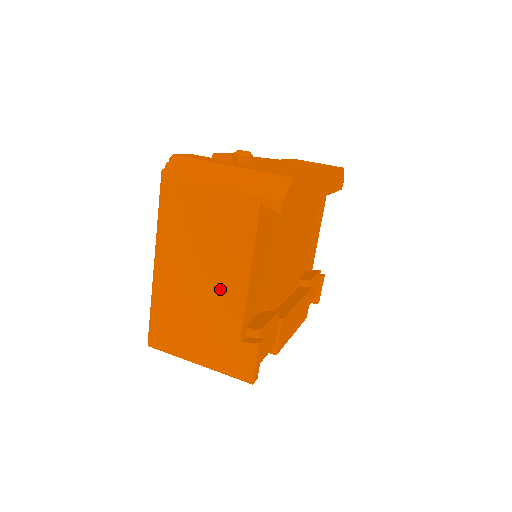
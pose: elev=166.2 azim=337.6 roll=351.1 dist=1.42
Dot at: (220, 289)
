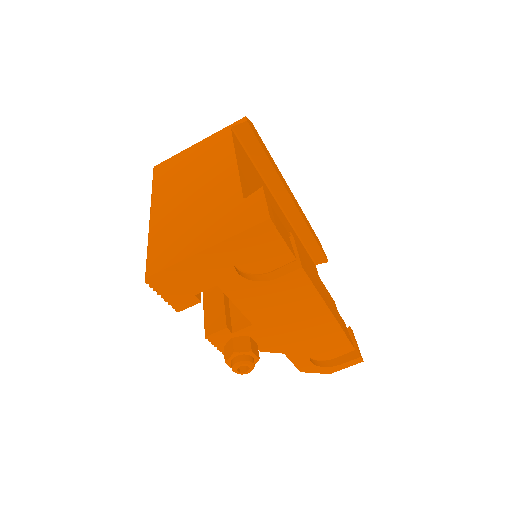
Dot at: (213, 184)
